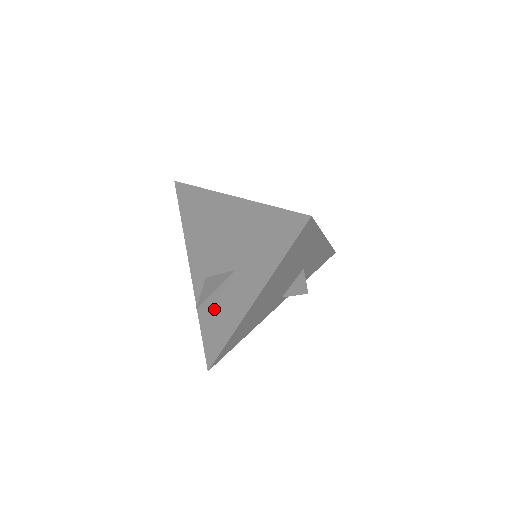
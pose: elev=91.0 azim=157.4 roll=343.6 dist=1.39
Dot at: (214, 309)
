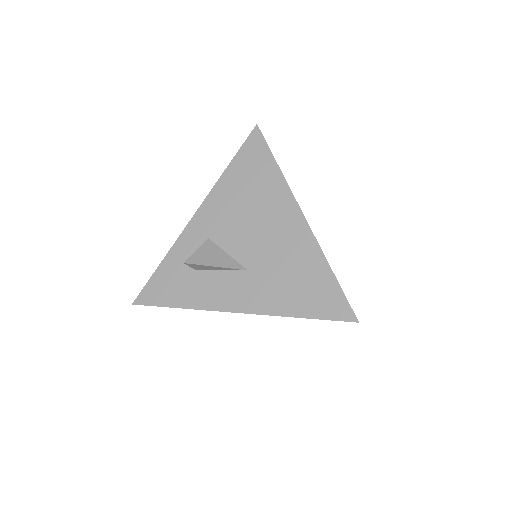
Dot at: (192, 270)
